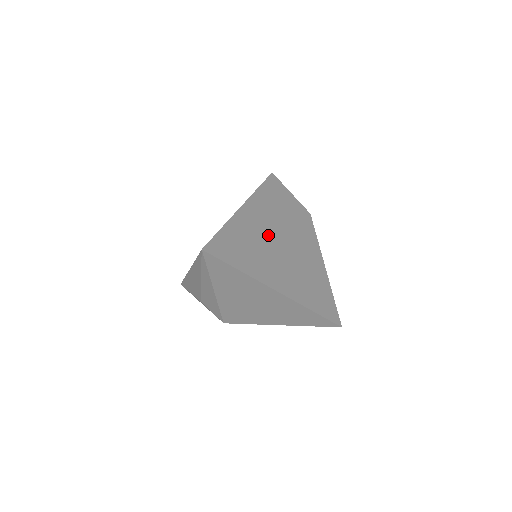
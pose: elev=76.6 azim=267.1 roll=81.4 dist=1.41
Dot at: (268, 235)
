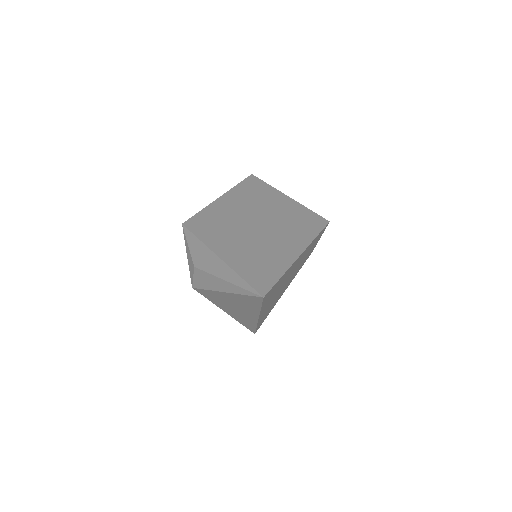
Dot at: (289, 275)
